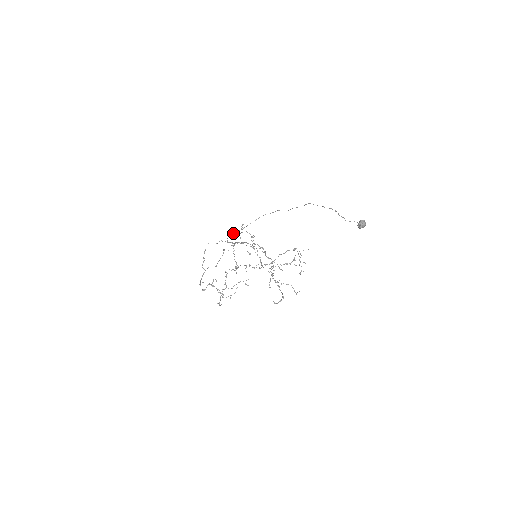
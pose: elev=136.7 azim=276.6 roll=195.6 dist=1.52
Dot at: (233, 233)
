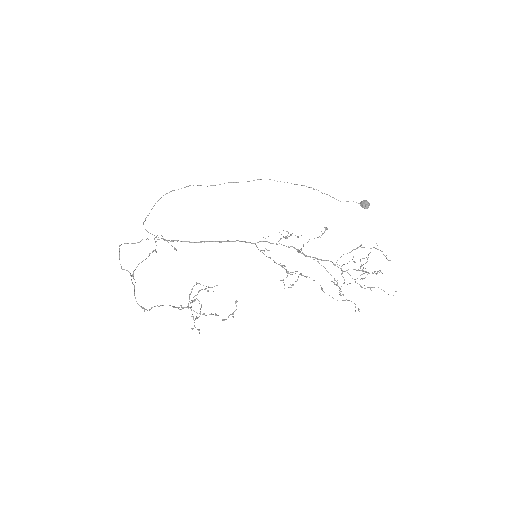
Dot at: (143, 223)
